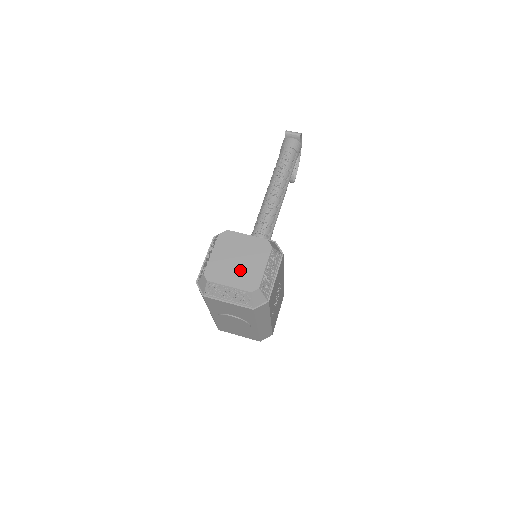
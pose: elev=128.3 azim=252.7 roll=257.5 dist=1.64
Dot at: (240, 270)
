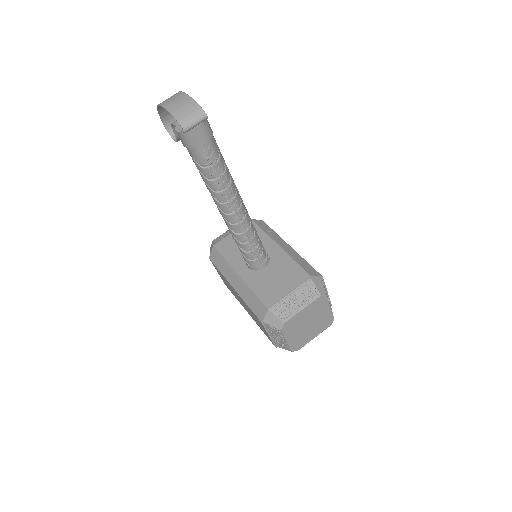
Dot at: (315, 326)
